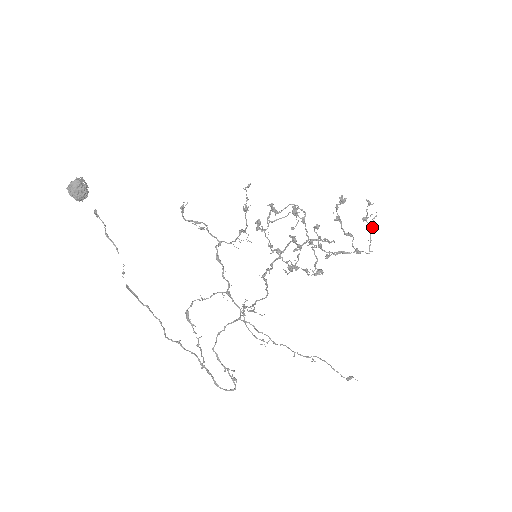
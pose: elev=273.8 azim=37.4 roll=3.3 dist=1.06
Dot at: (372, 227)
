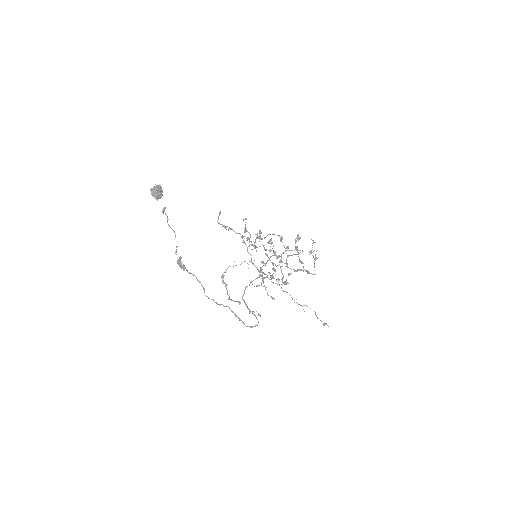
Dot at: (315, 258)
